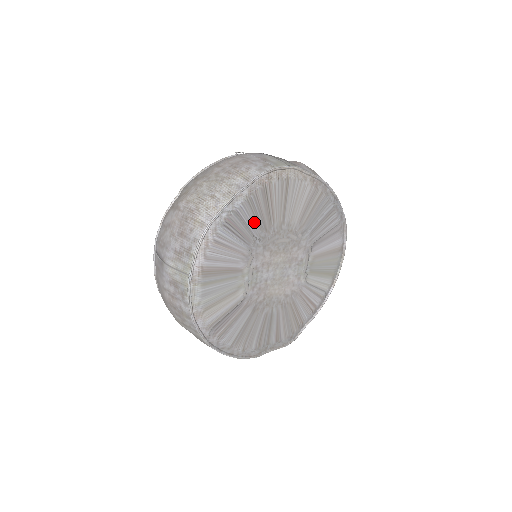
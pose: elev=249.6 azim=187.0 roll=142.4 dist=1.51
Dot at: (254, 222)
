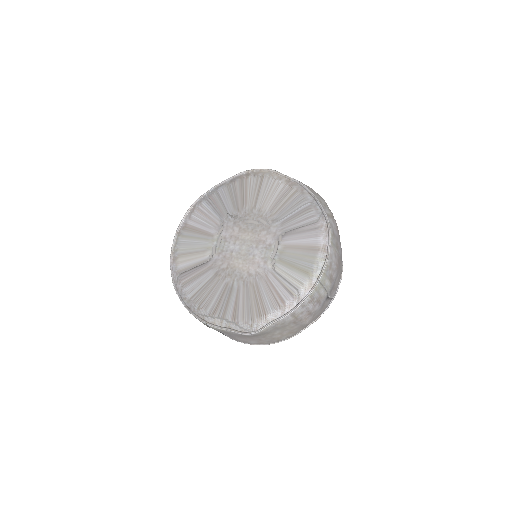
Dot at: (230, 202)
